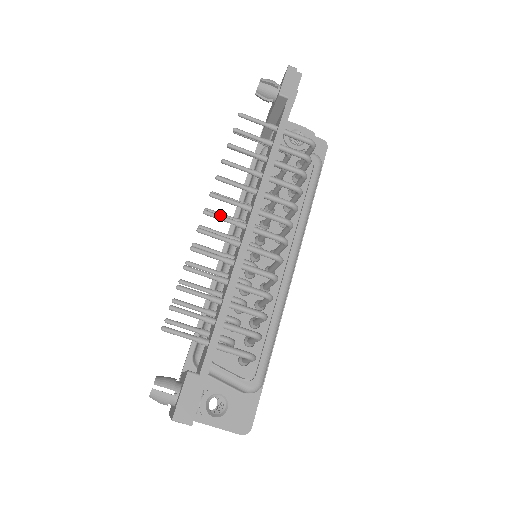
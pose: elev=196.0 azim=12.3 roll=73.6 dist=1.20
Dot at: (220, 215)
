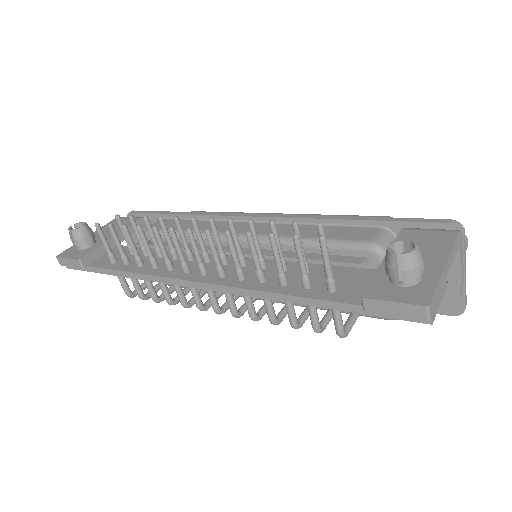
Dot at: (195, 247)
